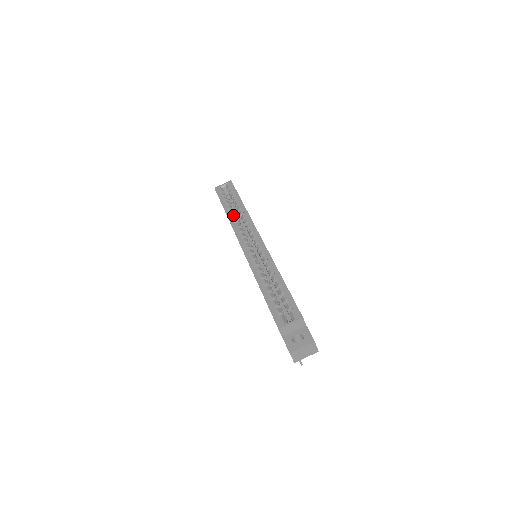
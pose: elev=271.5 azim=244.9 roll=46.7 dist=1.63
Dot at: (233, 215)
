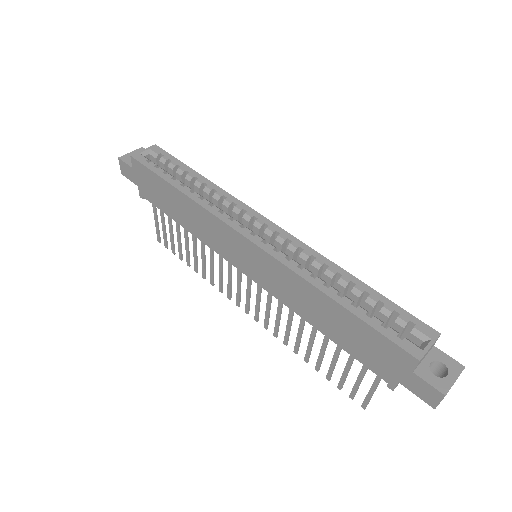
Dot at: (198, 194)
